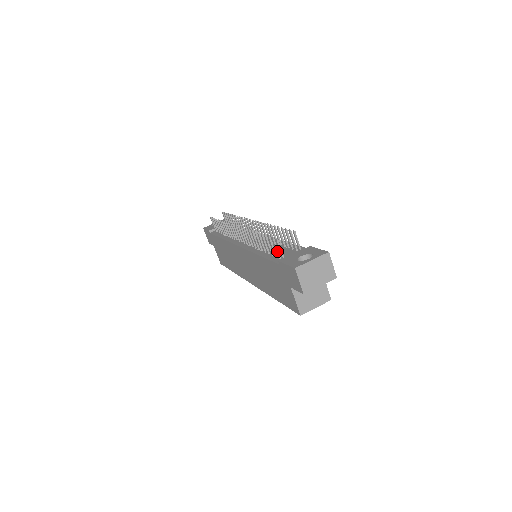
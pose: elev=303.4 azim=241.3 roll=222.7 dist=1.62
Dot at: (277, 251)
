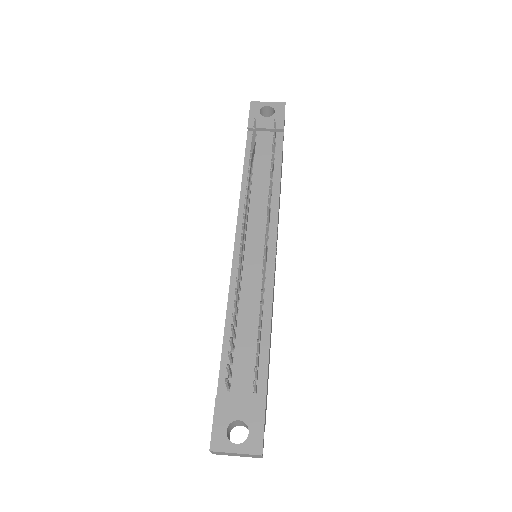
Dot at: (228, 373)
